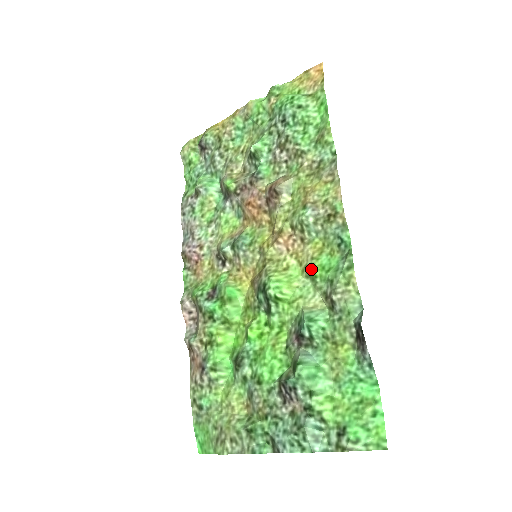
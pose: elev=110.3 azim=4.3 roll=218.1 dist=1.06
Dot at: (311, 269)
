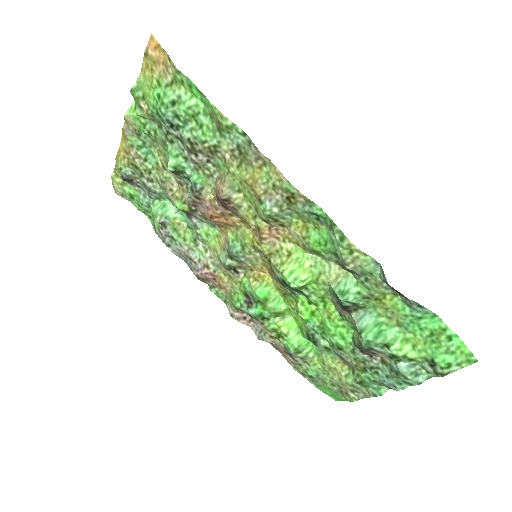
Dot at: (310, 248)
